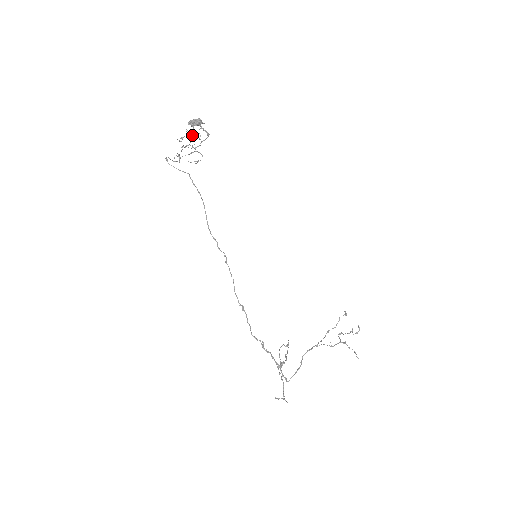
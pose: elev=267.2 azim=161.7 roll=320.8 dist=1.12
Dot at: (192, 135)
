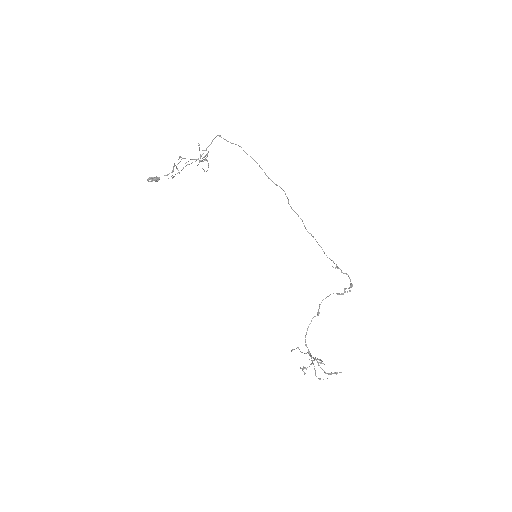
Dot at: (177, 169)
